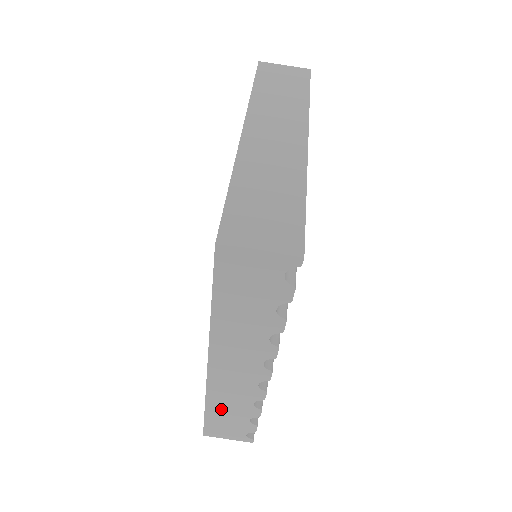
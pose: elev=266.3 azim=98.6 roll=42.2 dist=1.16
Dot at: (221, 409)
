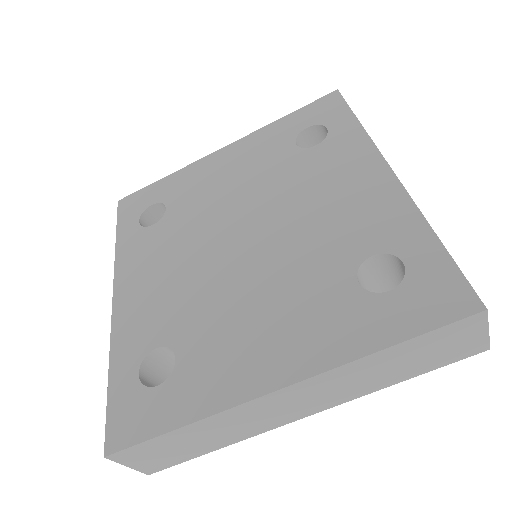
Dot at: occluded
